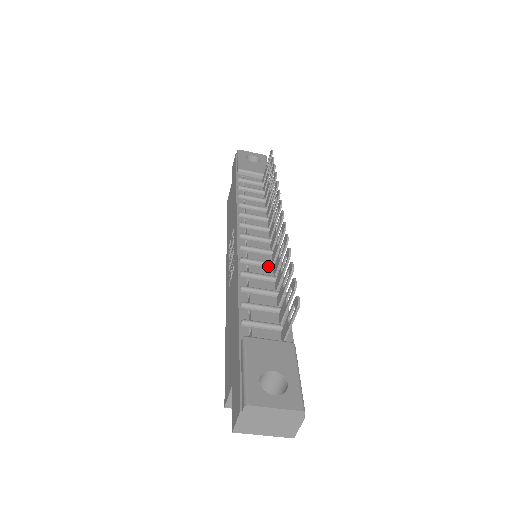
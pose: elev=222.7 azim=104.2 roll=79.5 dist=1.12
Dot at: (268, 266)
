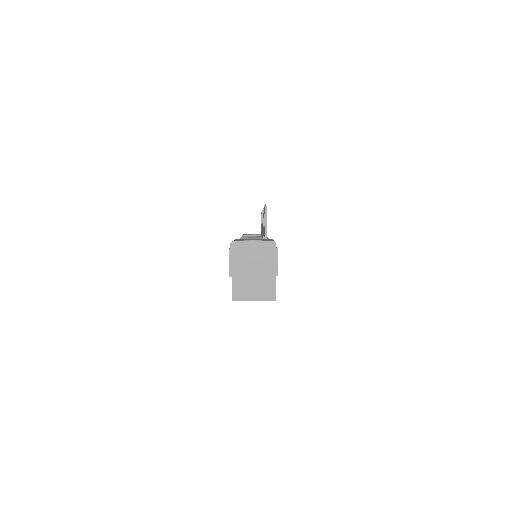
Dot at: occluded
